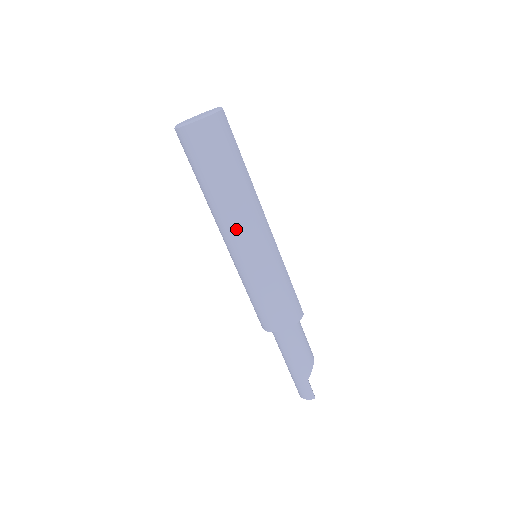
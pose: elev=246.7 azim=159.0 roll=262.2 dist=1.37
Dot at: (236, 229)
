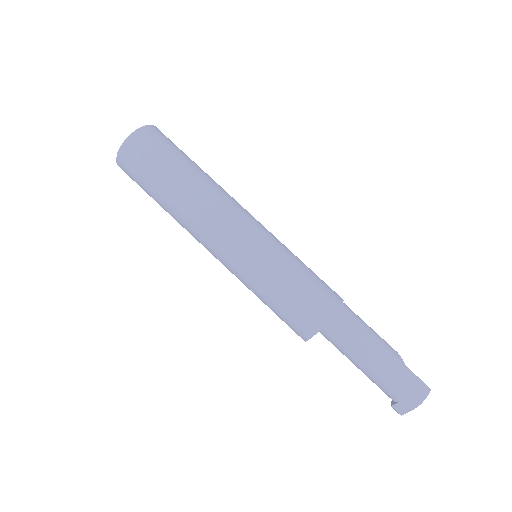
Dot at: (227, 211)
